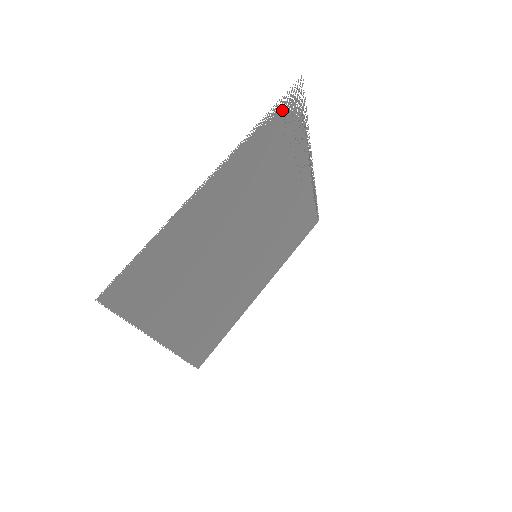
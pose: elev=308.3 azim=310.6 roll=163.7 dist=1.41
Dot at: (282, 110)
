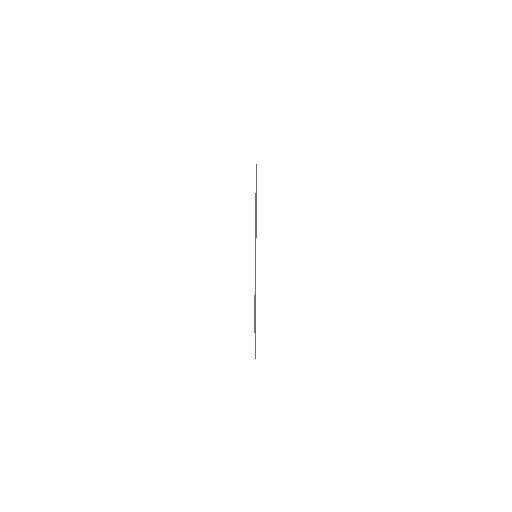
Dot at: occluded
